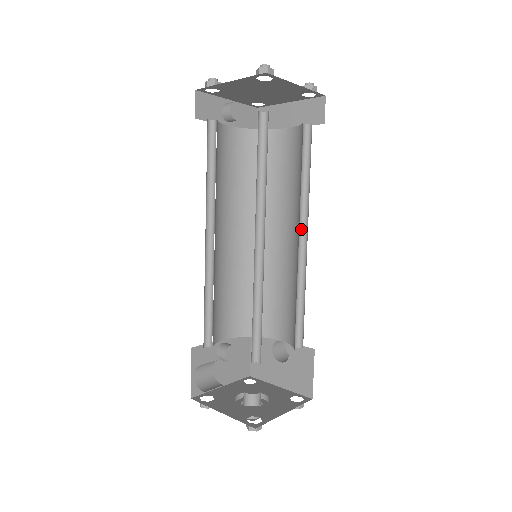
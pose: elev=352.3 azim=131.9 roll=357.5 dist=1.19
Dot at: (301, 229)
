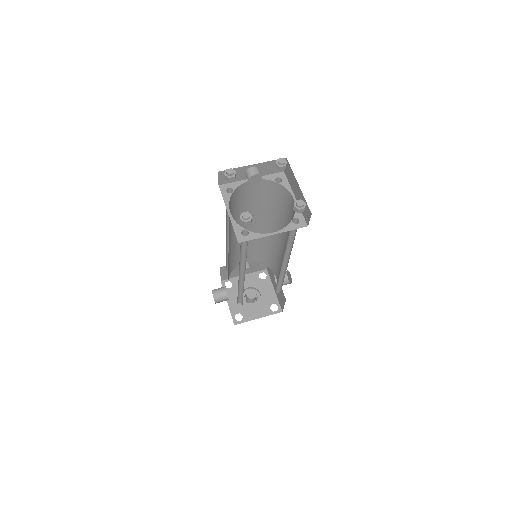
Dot at: (286, 258)
